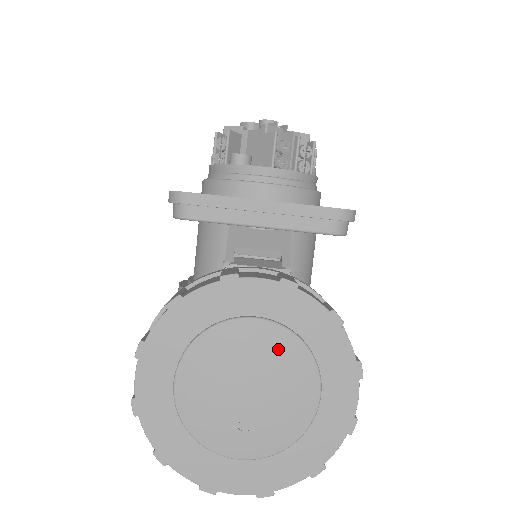
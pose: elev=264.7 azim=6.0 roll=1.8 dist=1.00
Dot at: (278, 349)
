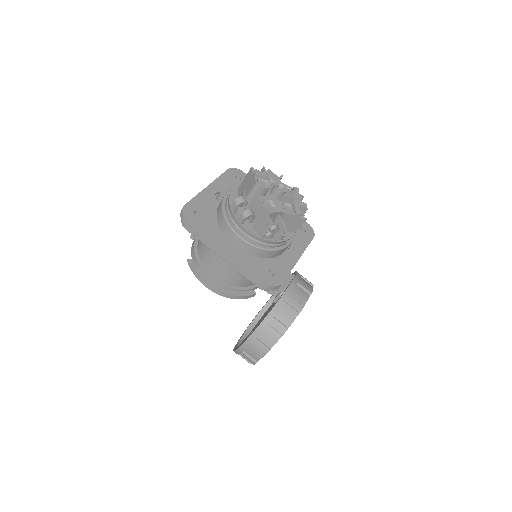
Dot at: occluded
